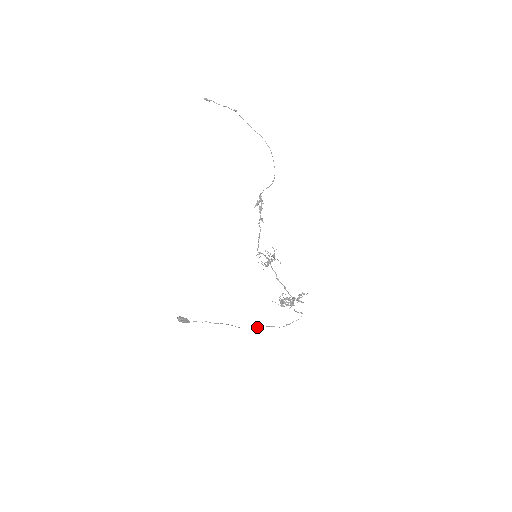
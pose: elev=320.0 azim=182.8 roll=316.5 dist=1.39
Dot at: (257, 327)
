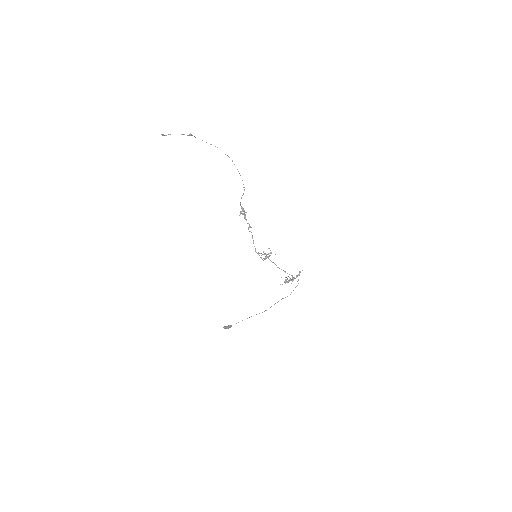
Dot at: occluded
